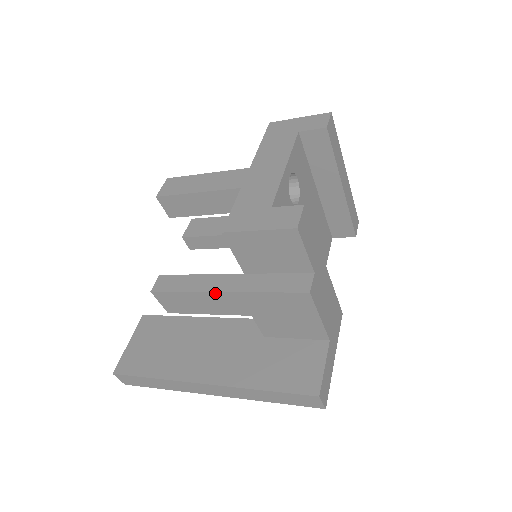
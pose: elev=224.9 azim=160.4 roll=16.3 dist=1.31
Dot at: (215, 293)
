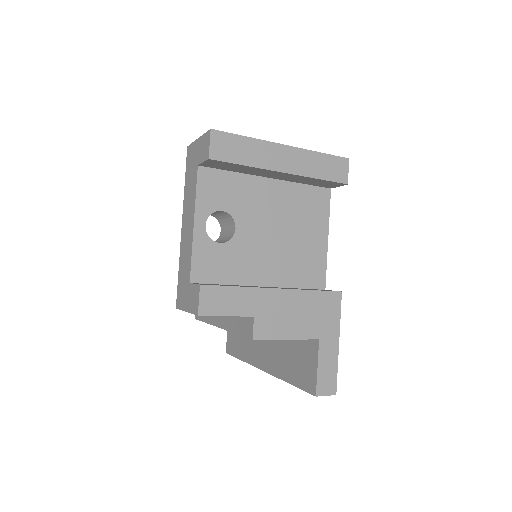
Dot at: (218, 327)
